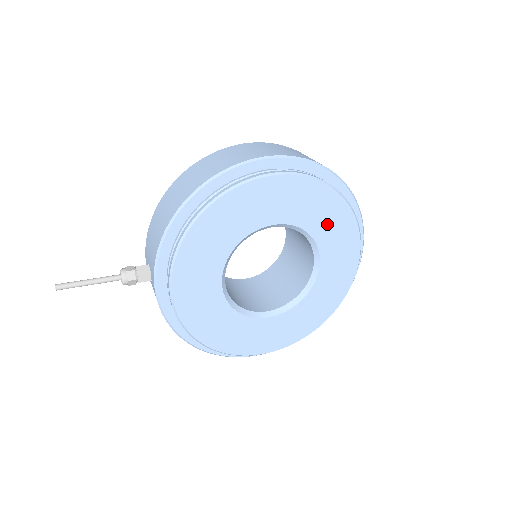
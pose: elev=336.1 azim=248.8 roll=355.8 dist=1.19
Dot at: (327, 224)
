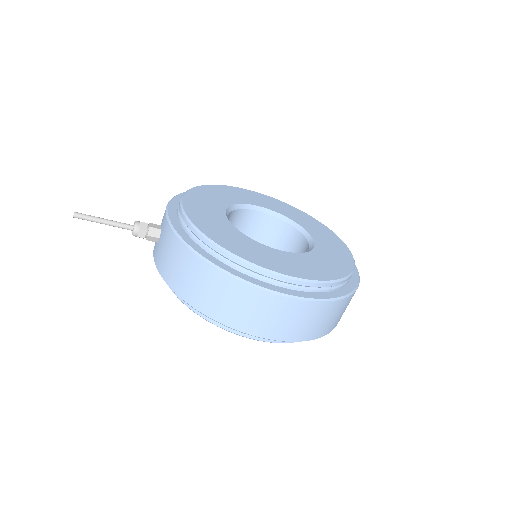
Dot at: (303, 221)
